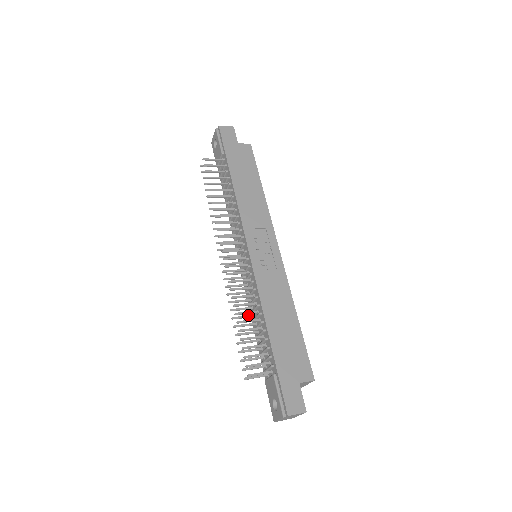
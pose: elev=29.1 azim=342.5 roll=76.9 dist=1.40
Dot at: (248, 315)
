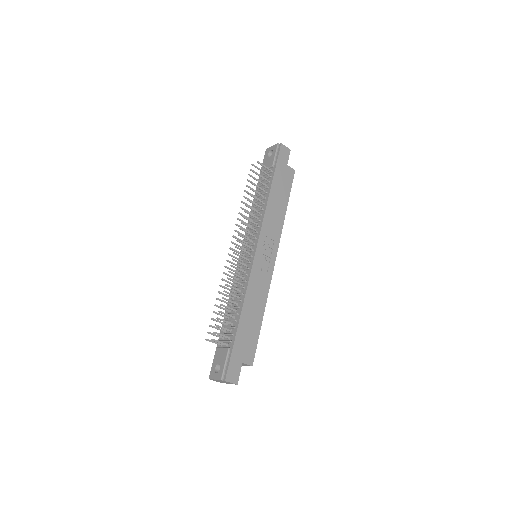
Dot at: (230, 296)
